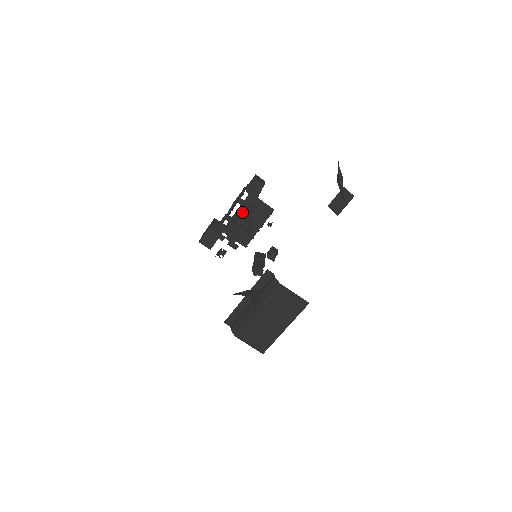
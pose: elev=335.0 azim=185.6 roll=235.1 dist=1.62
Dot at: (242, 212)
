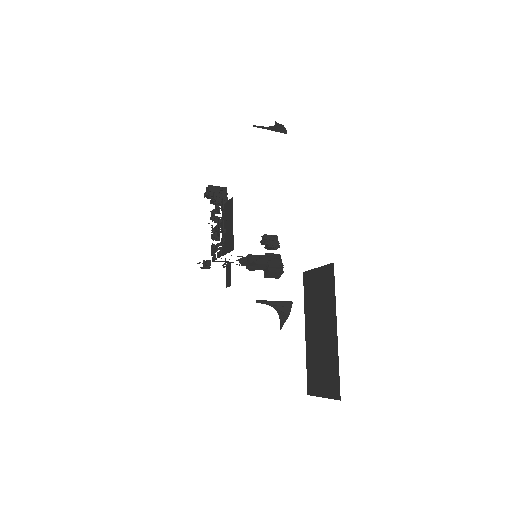
Dot at: (211, 219)
